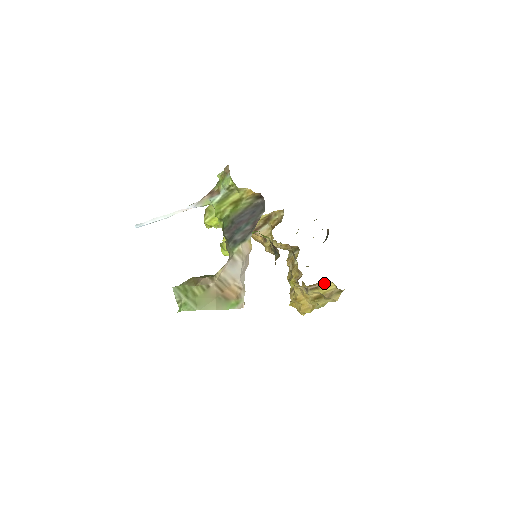
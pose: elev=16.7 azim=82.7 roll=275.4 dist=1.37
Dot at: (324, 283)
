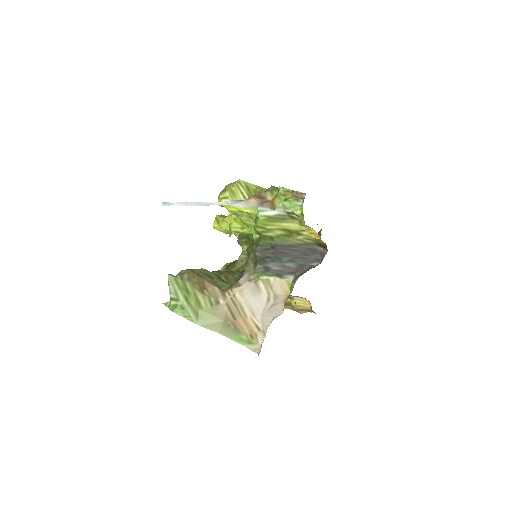
Dot at: (301, 298)
